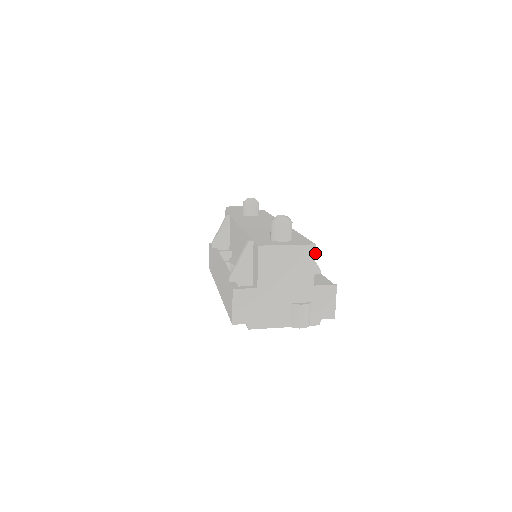
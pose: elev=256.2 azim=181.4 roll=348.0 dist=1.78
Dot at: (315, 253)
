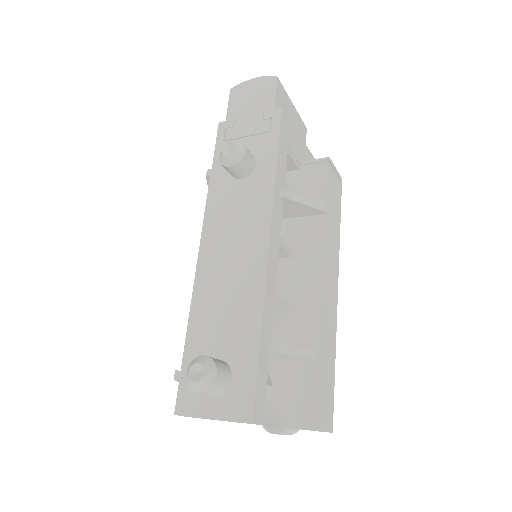
Dot at: occluded
